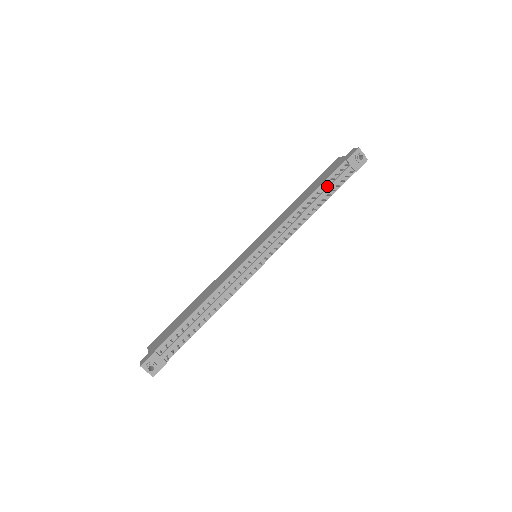
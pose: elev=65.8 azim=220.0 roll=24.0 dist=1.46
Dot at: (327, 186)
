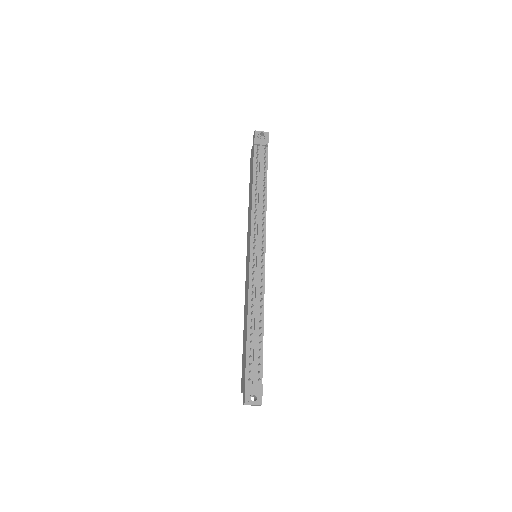
Dot at: (258, 170)
